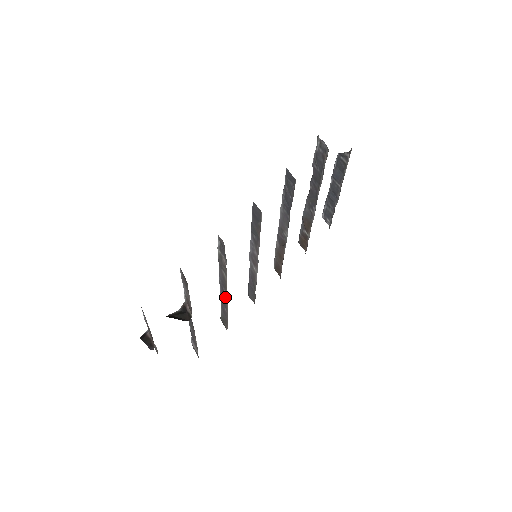
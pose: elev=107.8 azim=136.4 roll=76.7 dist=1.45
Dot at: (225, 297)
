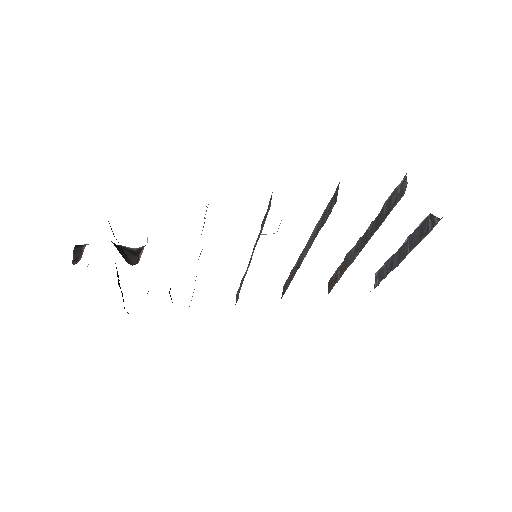
Dot at: occluded
